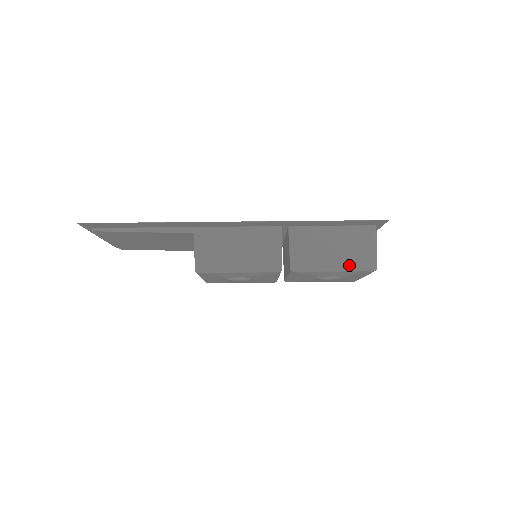
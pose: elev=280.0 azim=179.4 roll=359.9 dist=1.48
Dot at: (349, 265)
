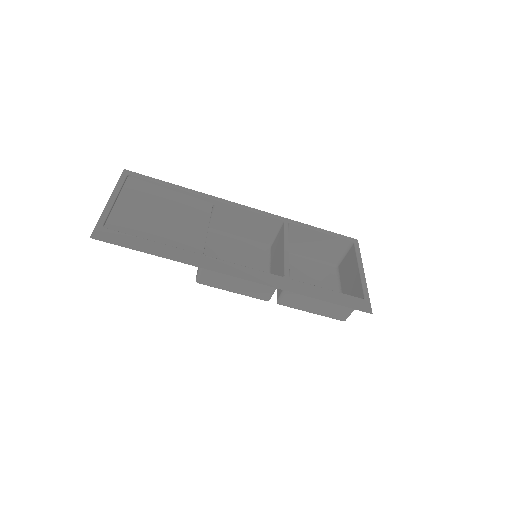
Dot at: (325, 314)
